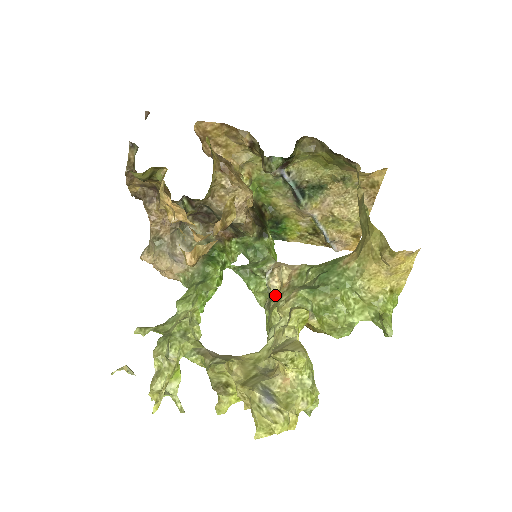
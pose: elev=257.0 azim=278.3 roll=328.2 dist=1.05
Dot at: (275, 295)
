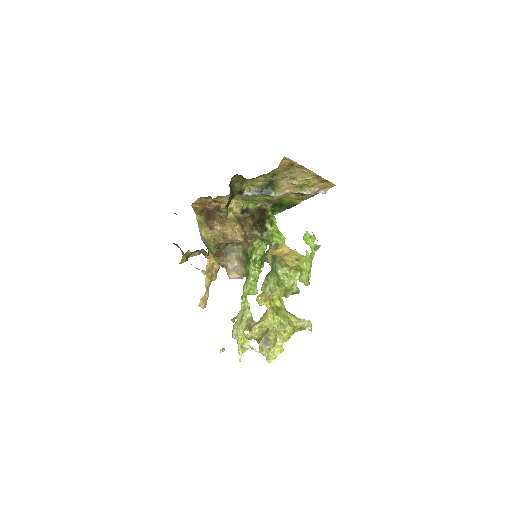
Dot at: occluded
